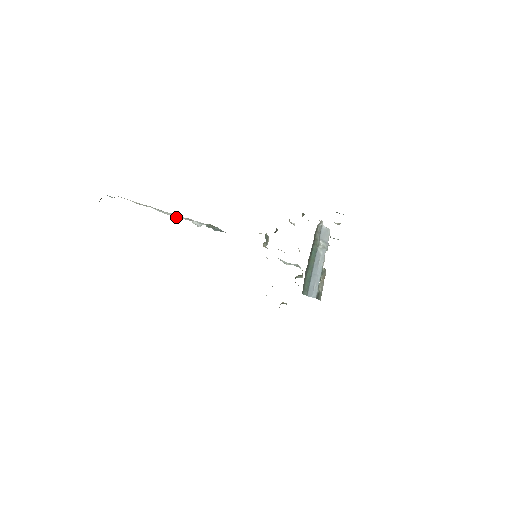
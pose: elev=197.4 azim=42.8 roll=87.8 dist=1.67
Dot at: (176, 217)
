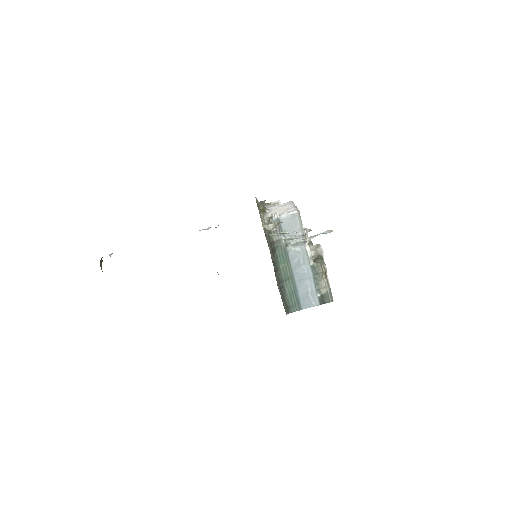
Dot at: occluded
